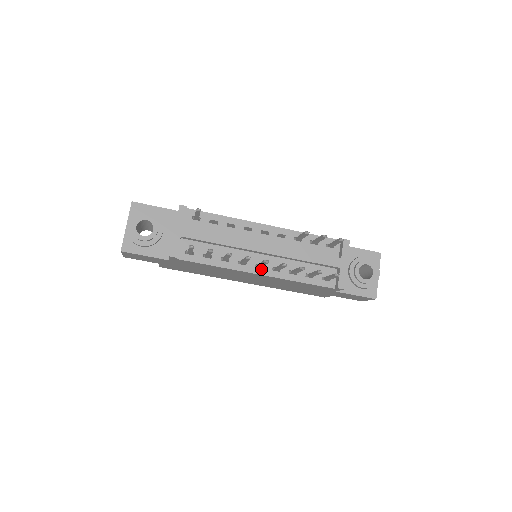
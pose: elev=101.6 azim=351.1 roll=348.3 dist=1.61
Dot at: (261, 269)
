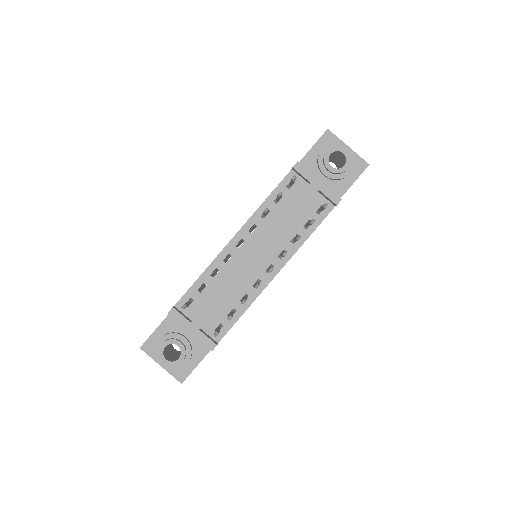
Dot at: (273, 269)
